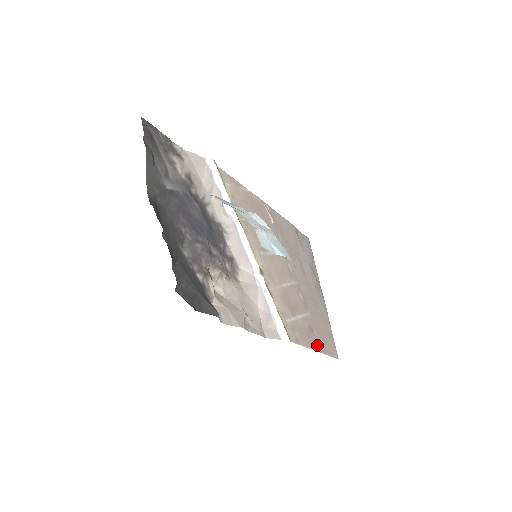
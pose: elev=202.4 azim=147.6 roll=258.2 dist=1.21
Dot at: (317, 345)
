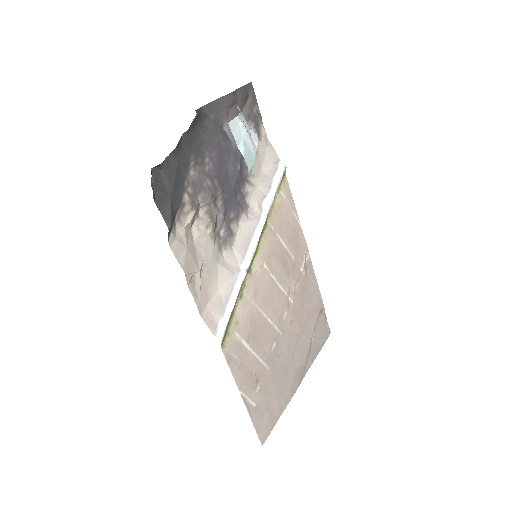
Dot at: (249, 398)
